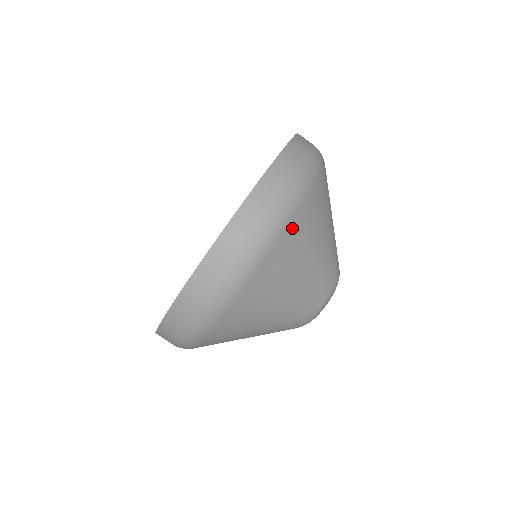
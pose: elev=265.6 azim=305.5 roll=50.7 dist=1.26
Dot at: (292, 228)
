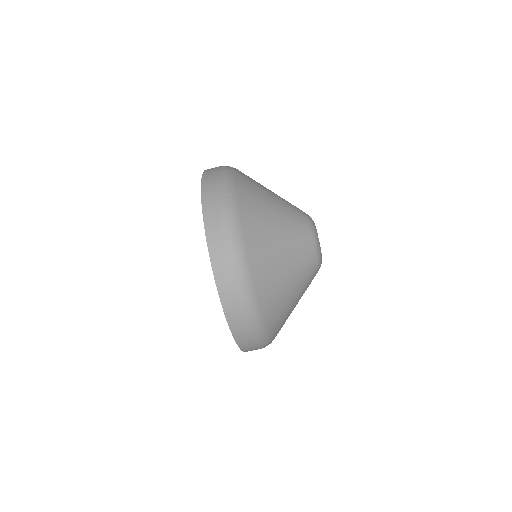
Dot at: (240, 188)
